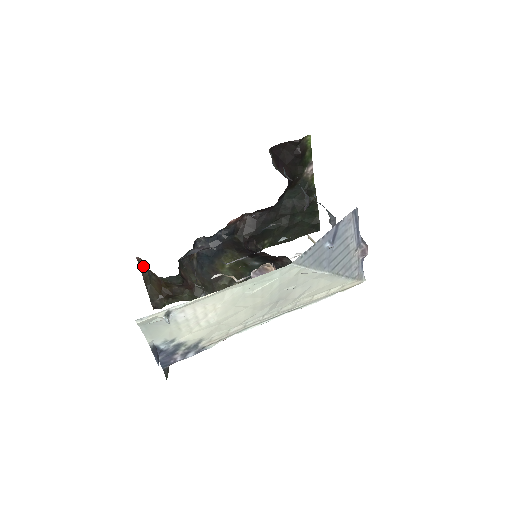
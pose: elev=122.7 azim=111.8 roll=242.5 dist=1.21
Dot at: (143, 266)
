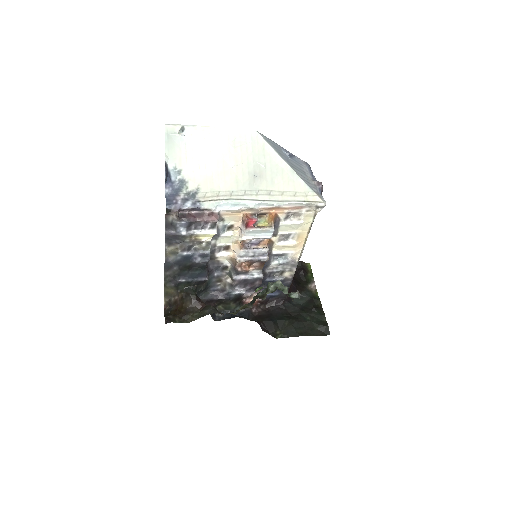
Dot at: (167, 310)
